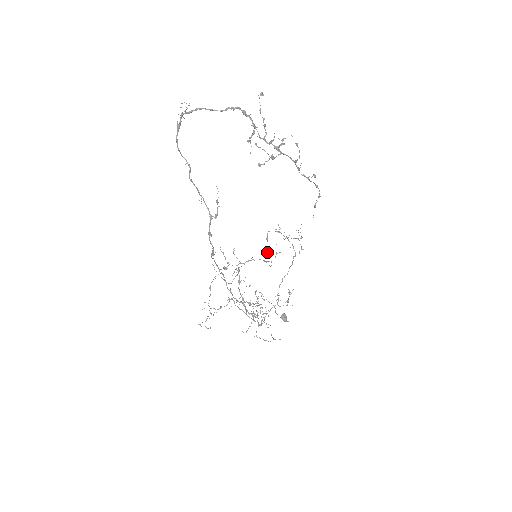
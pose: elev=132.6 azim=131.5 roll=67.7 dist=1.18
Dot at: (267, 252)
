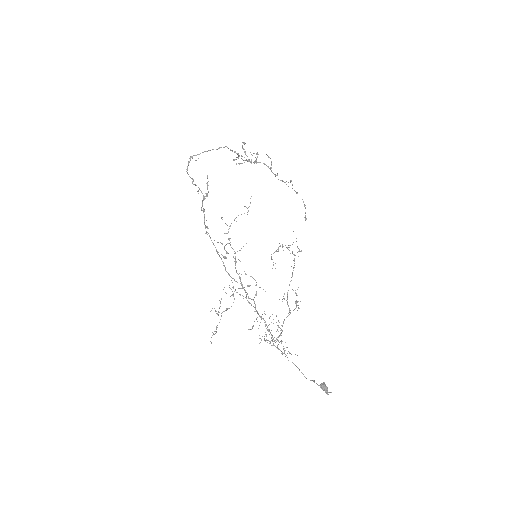
Dot at: occluded
